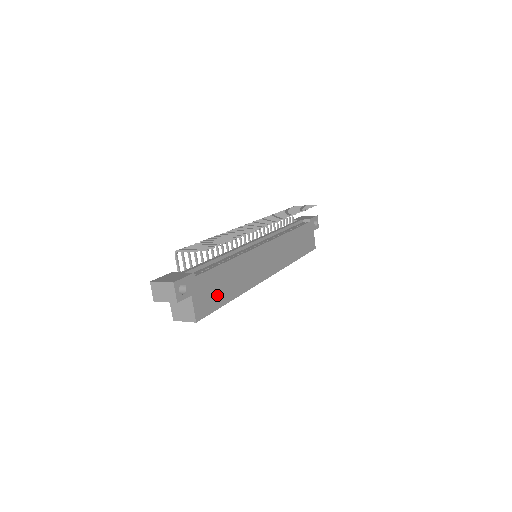
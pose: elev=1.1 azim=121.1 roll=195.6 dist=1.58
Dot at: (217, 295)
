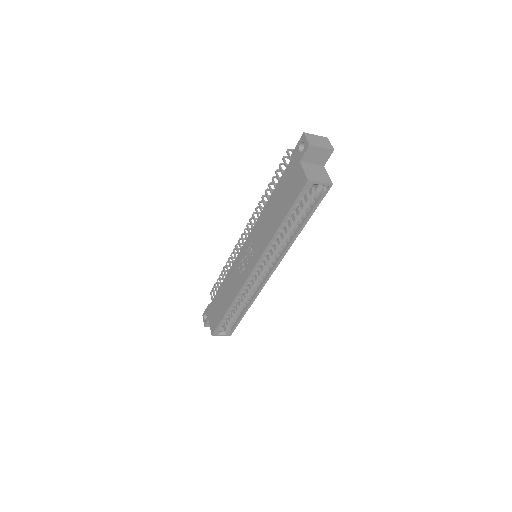
Dot at: occluded
